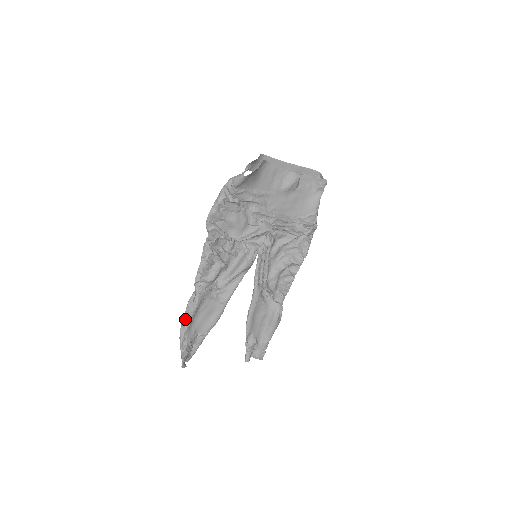
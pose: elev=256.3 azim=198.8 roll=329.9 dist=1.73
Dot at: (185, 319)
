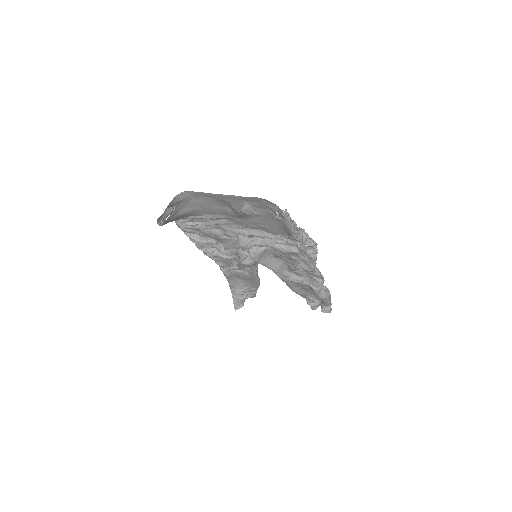
Dot at: occluded
